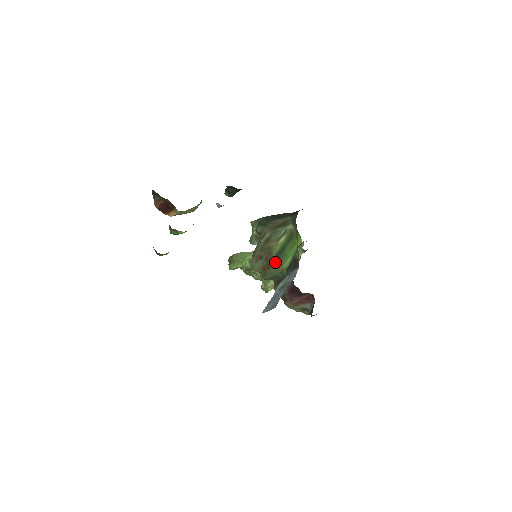
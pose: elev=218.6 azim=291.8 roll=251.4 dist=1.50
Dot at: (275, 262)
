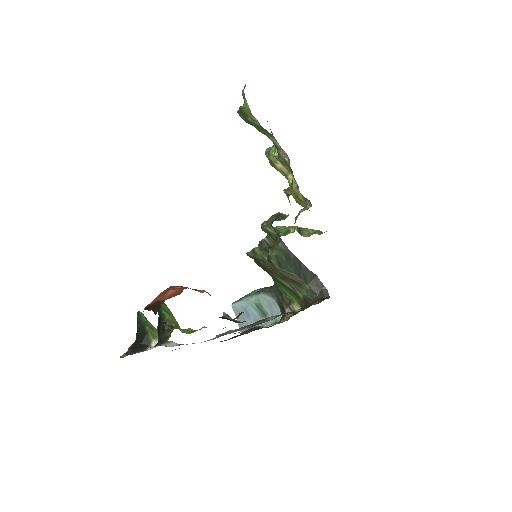
Dot at: occluded
